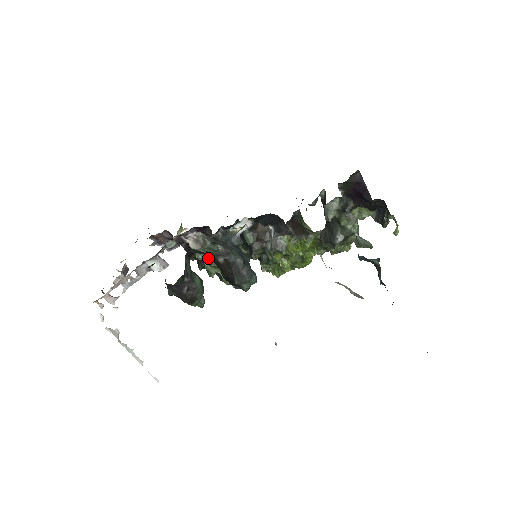
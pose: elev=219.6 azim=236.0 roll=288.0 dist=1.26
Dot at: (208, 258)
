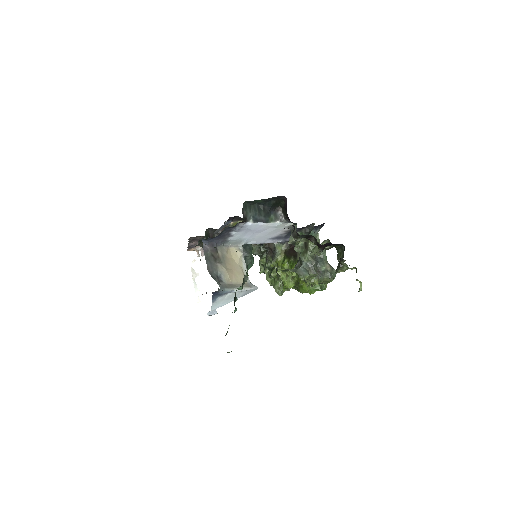
Dot at: occluded
